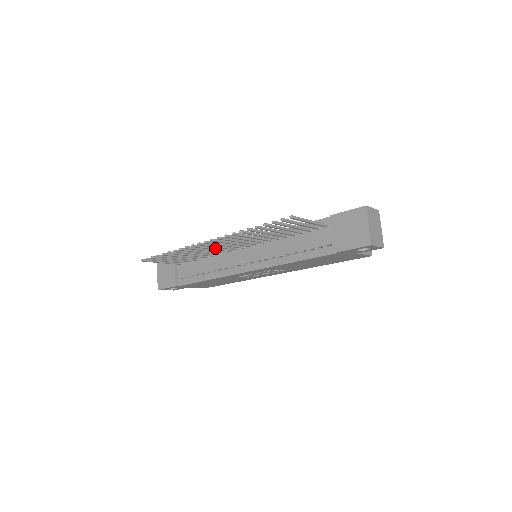
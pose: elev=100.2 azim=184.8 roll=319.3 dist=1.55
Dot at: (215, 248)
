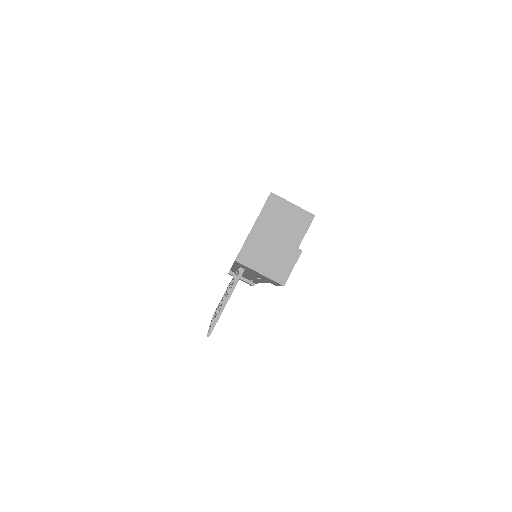
Dot at: occluded
